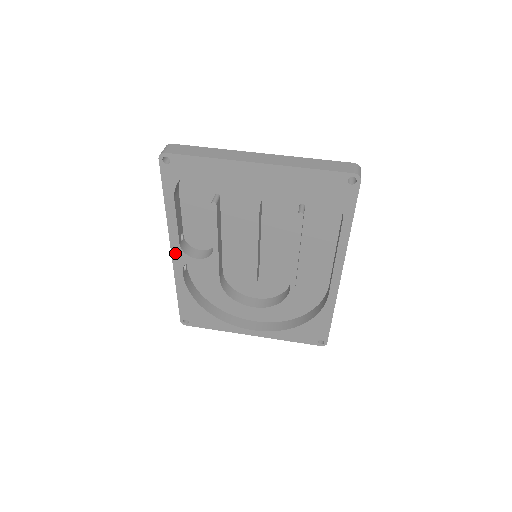
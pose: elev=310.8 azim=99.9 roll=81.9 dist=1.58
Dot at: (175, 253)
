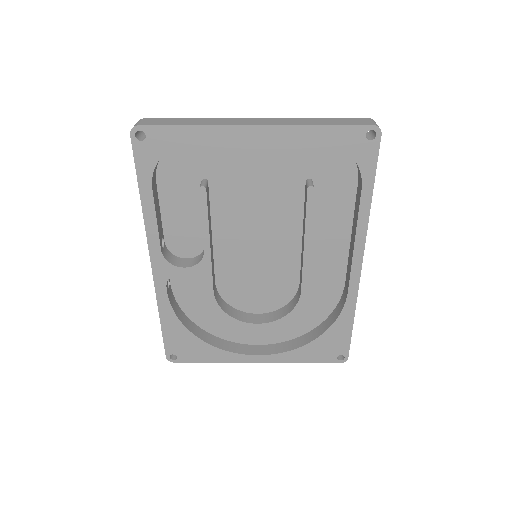
Dot at: (156, 264)
